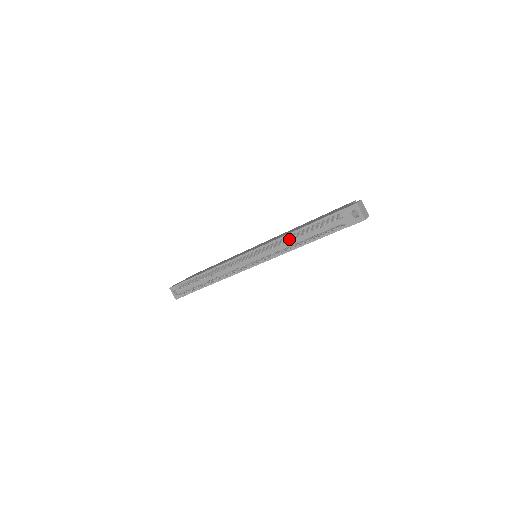
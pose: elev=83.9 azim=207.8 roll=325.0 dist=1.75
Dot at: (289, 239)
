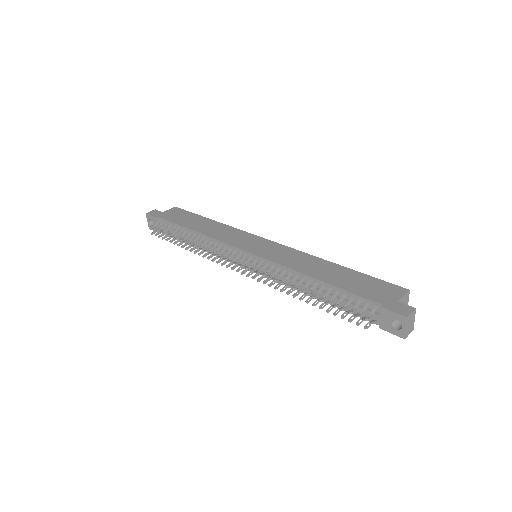
Dot at: (301, 284)
